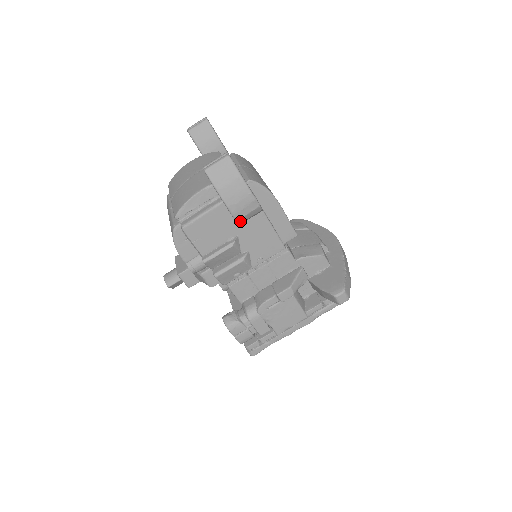
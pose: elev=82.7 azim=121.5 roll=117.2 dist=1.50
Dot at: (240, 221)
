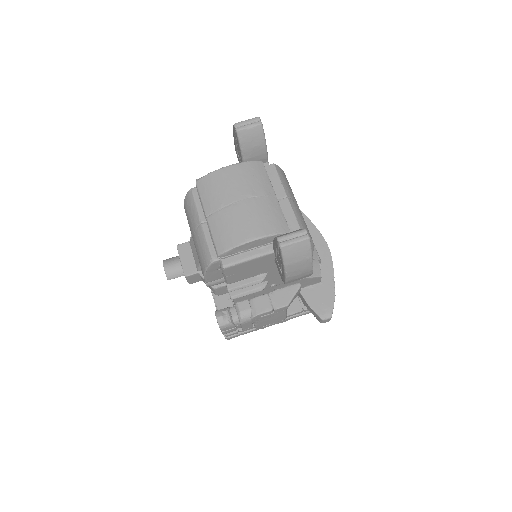
Dot at: occluded
